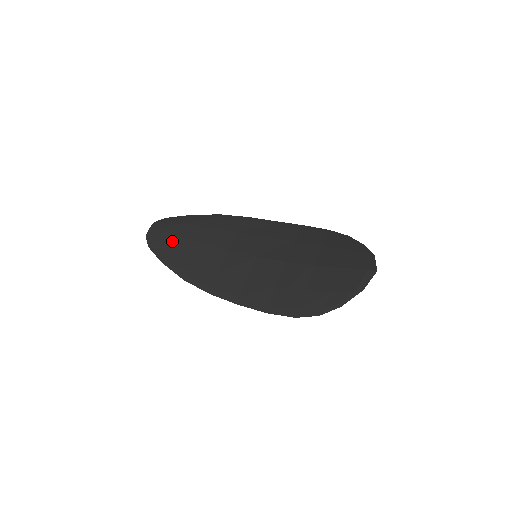
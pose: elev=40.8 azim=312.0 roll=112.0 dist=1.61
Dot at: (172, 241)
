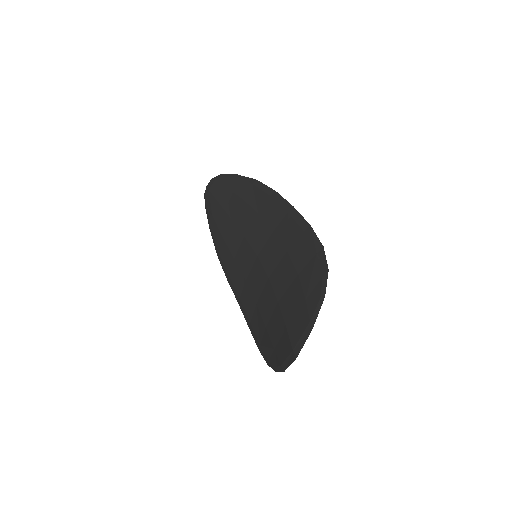
Dot at: (215, 208)
